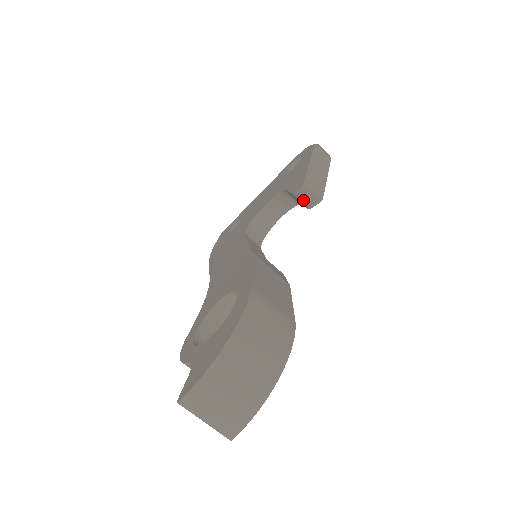
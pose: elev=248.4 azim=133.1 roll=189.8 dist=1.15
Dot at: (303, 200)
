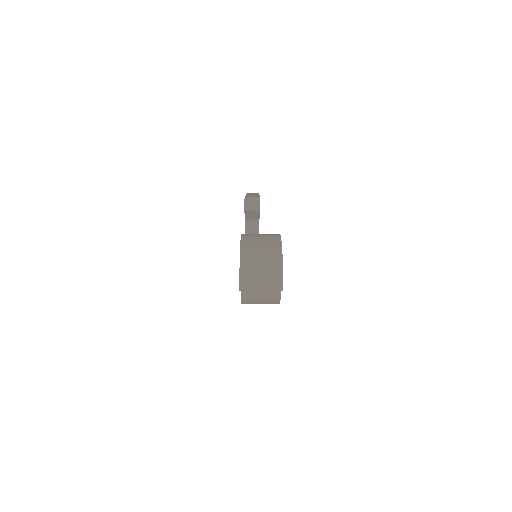
Dot at: (252, 208)
